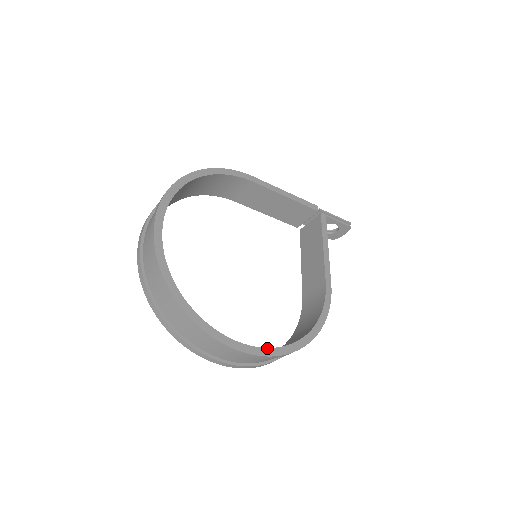
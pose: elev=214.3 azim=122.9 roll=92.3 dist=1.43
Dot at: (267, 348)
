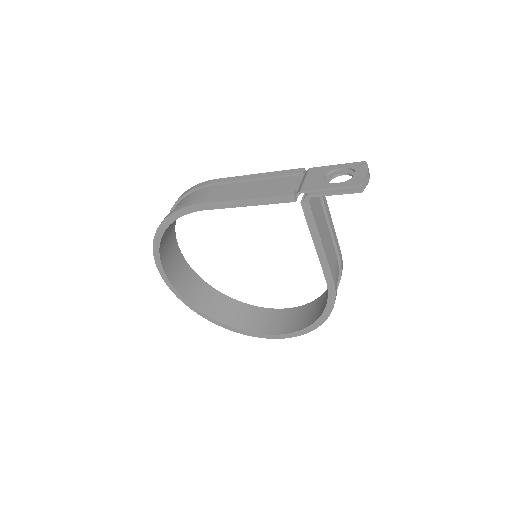
Dot at: (281, 334)
